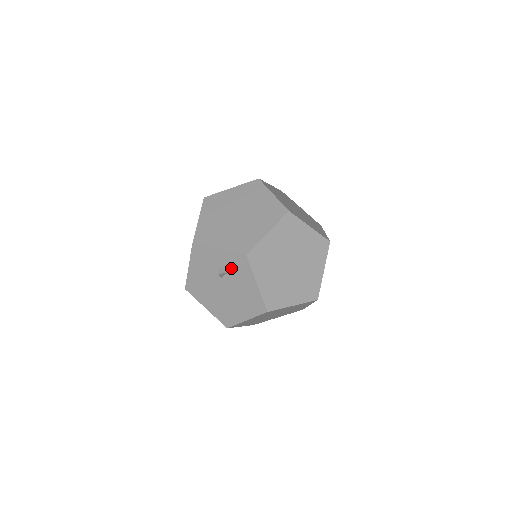
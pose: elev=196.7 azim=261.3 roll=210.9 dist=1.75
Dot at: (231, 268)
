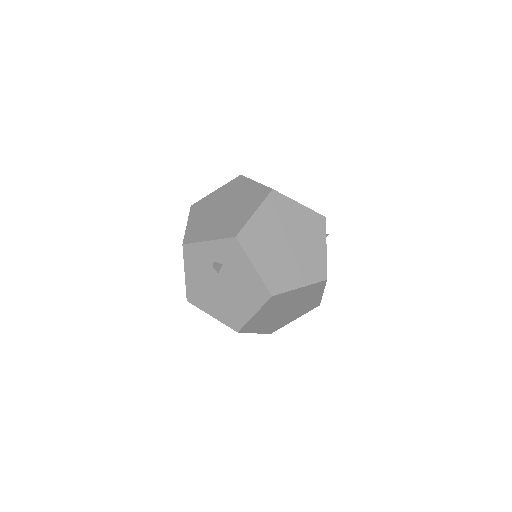
Dot at: (225, 258)
